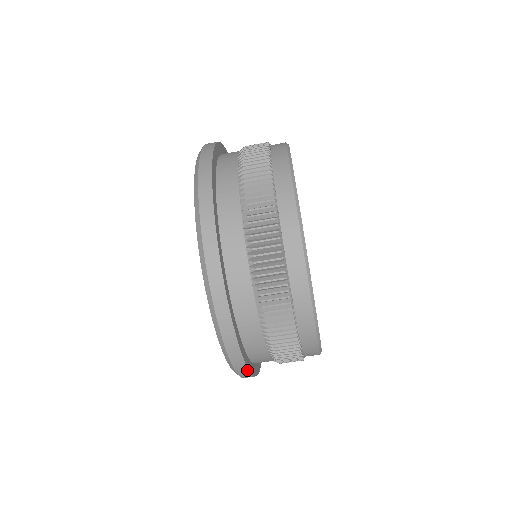
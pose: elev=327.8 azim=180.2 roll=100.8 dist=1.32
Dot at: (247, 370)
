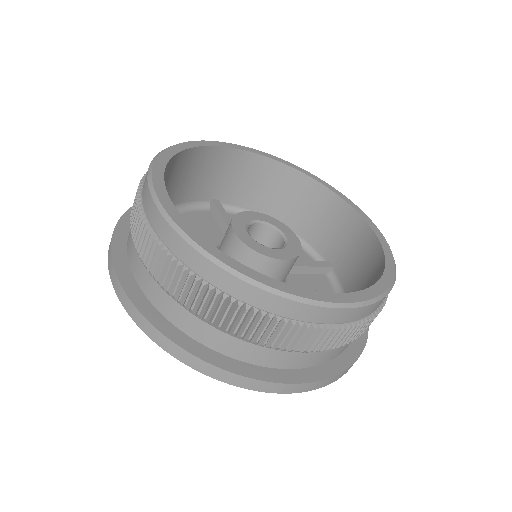
Dot at: (145, 319)
